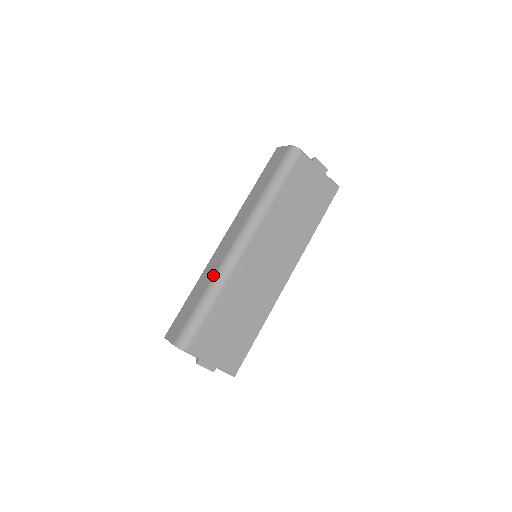
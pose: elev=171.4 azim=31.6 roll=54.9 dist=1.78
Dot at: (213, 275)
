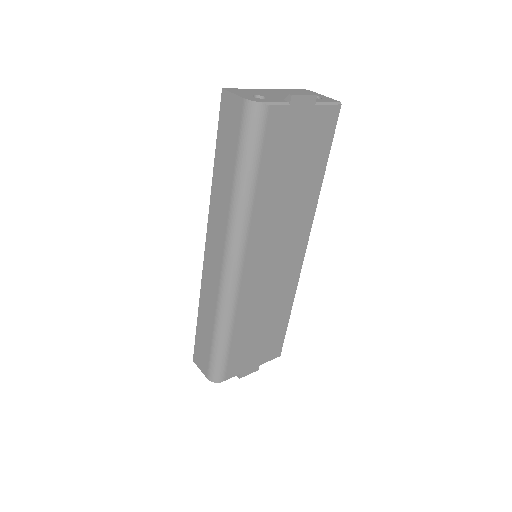
Dot at: (215, 308)
